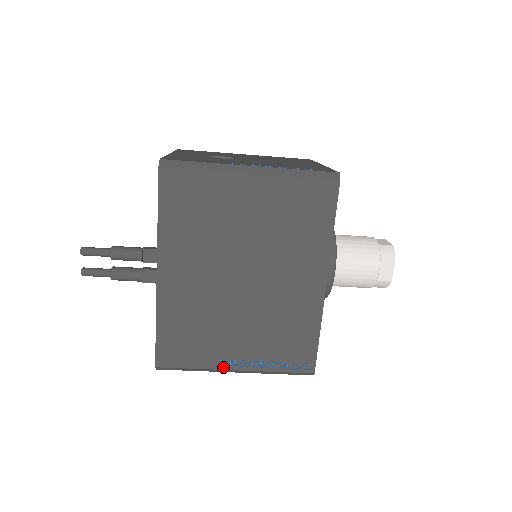
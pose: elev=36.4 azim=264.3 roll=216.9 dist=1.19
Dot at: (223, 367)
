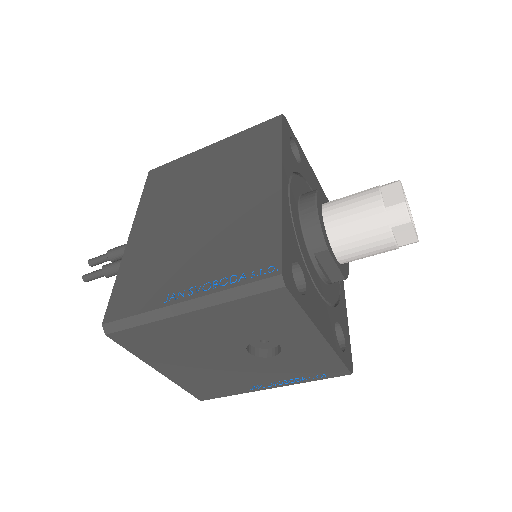
Dot at: (170, 302)
